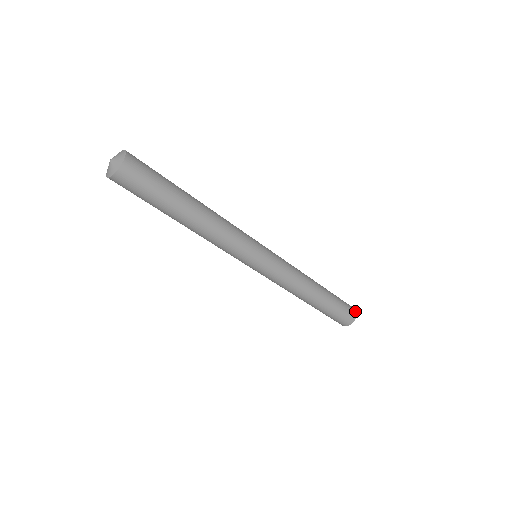
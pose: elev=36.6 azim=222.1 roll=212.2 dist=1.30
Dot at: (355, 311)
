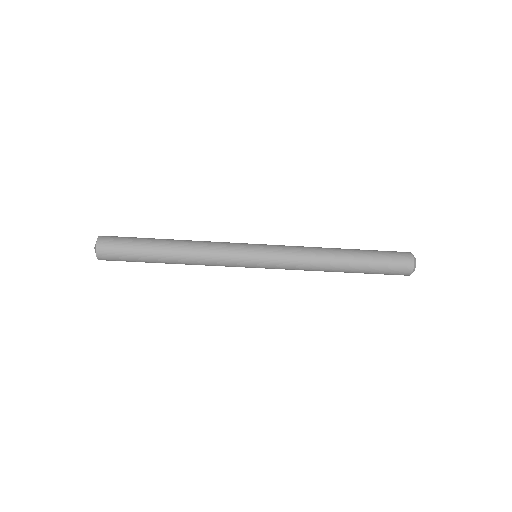
Dot at: (411, 257)
